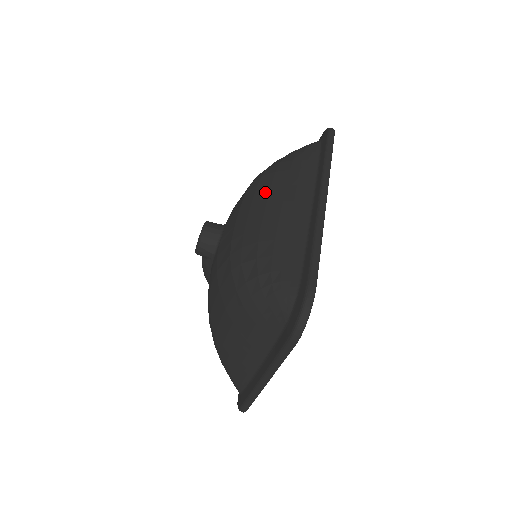
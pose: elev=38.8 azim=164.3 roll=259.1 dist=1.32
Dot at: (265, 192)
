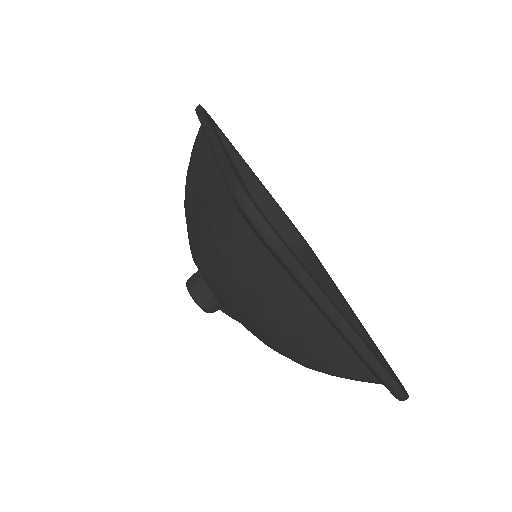
Dot at: (186, 198)
